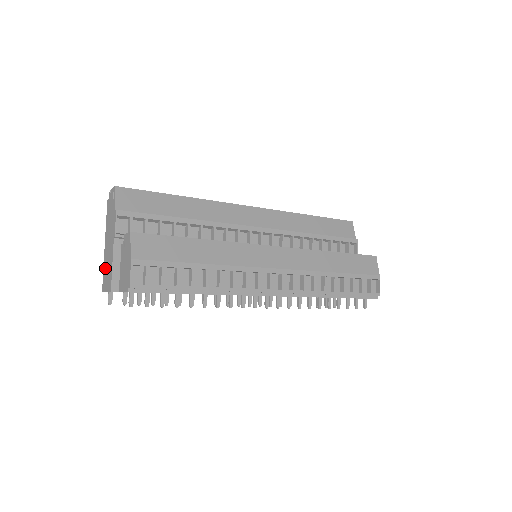
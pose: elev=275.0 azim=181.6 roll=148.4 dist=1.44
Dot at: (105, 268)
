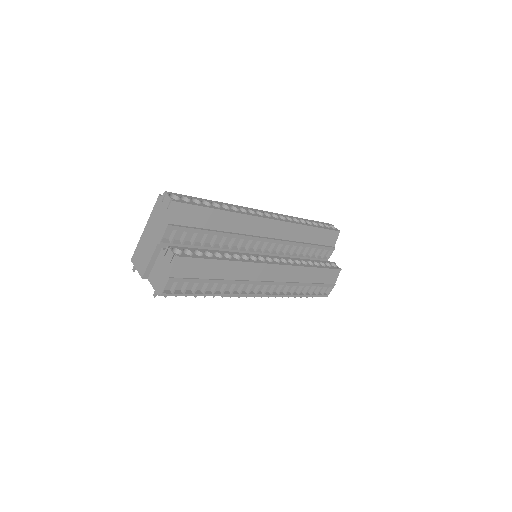
Dot at: (140, 249)
